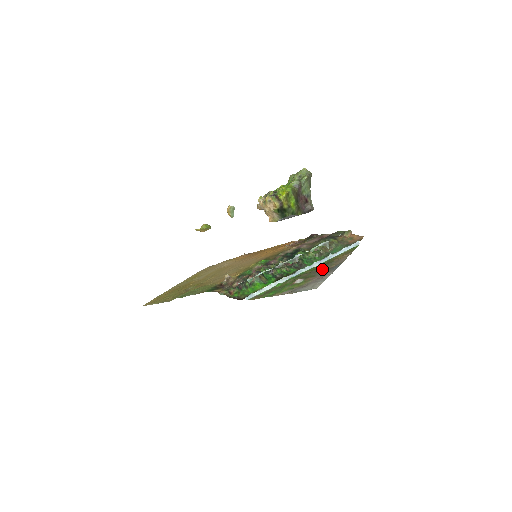
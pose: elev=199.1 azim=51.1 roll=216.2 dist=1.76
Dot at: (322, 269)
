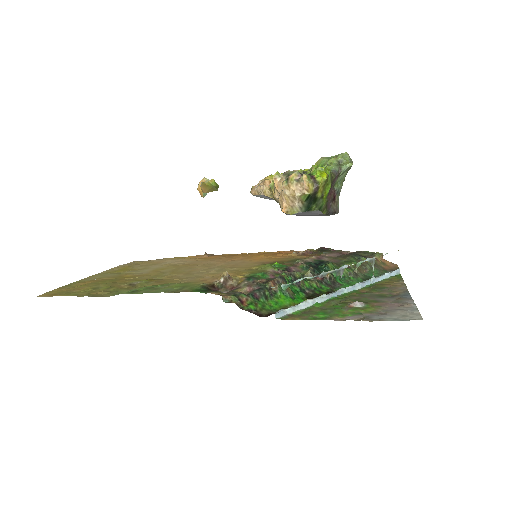
Dot at: (379, 294)
